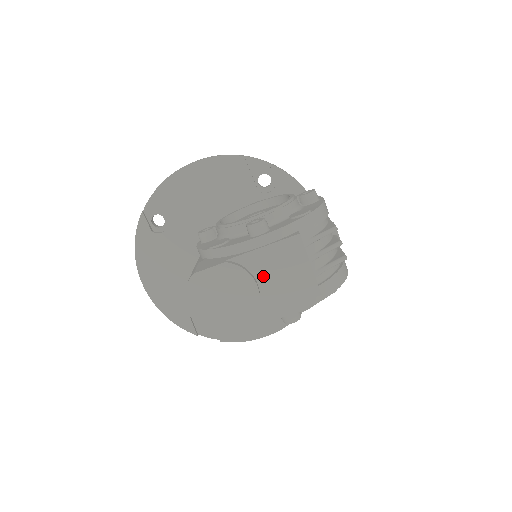
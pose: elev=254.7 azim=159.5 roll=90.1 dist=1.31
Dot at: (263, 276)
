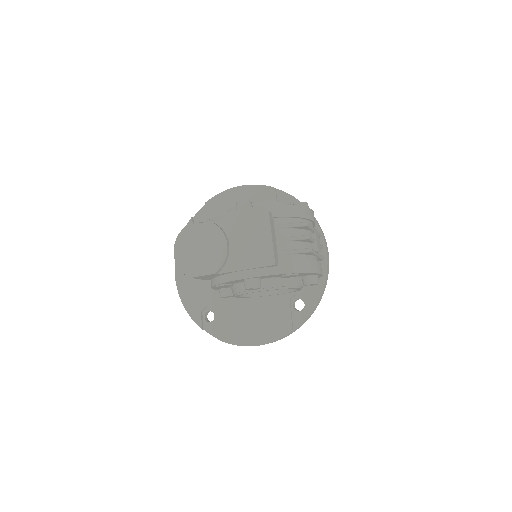
Dot at: (235, 240)
